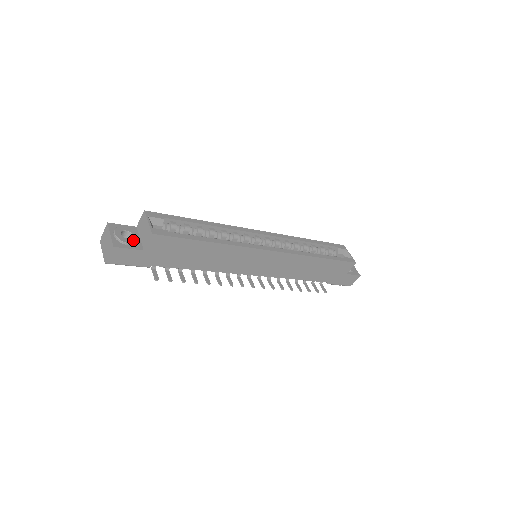
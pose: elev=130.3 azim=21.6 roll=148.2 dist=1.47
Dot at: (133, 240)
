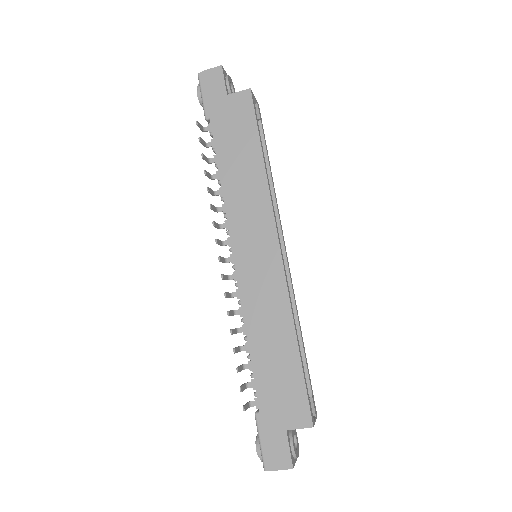
Dot at: (231, 90)
